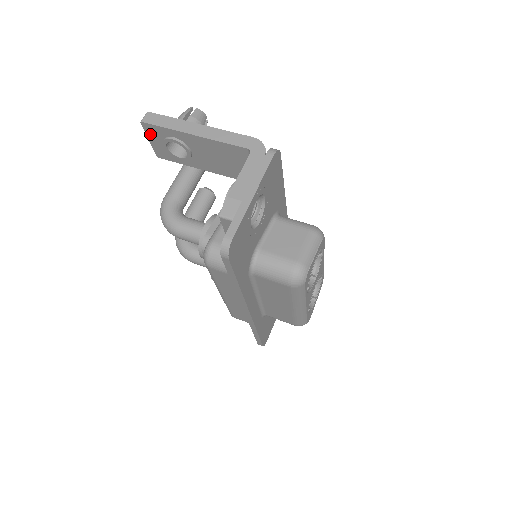
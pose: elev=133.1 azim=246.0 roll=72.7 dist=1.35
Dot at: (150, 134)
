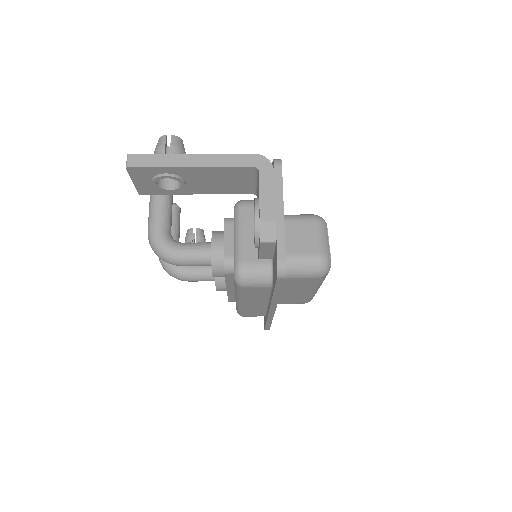
Dot at: (136, 176)
